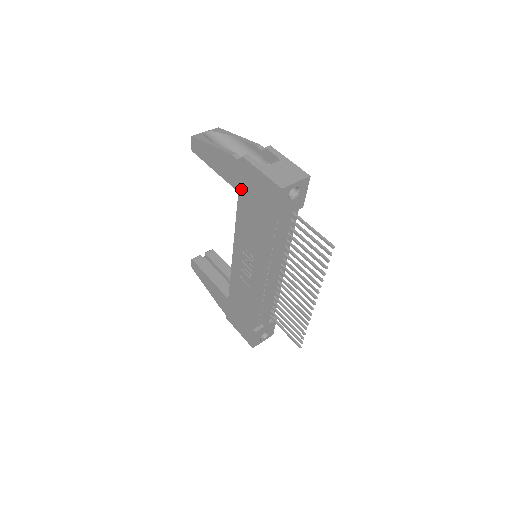
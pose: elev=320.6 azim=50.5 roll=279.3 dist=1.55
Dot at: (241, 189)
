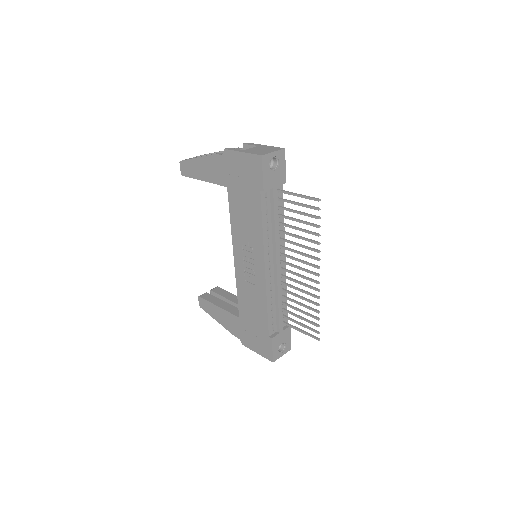
Dot at: (229, 182)
